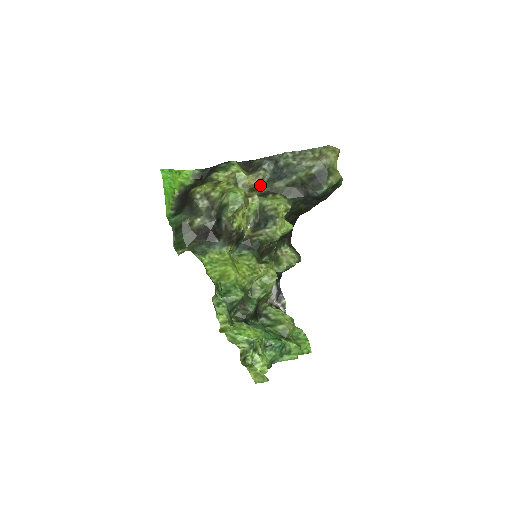
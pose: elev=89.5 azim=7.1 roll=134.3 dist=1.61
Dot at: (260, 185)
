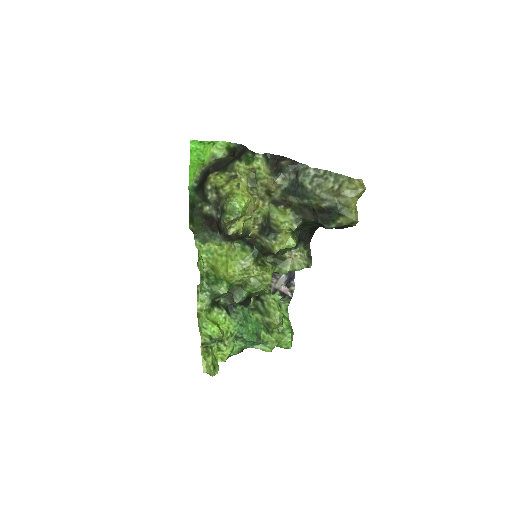
Dot at: (275, 192)
